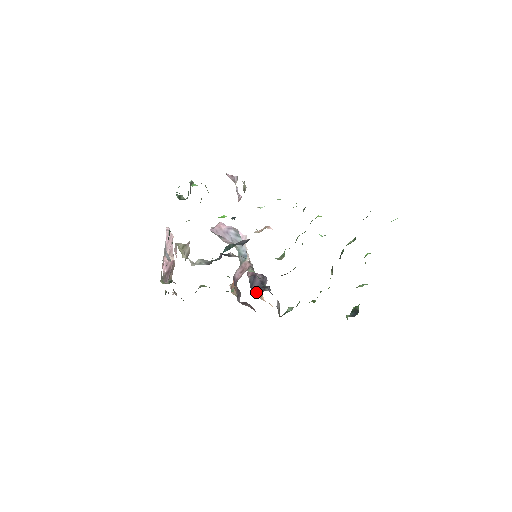
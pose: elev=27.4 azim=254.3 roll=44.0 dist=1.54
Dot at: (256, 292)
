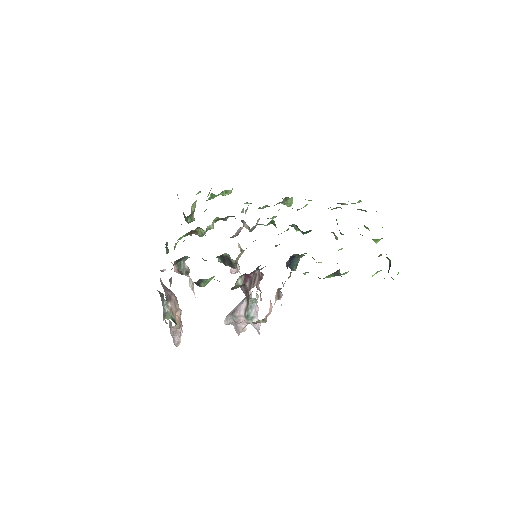
Dot at: occluded
